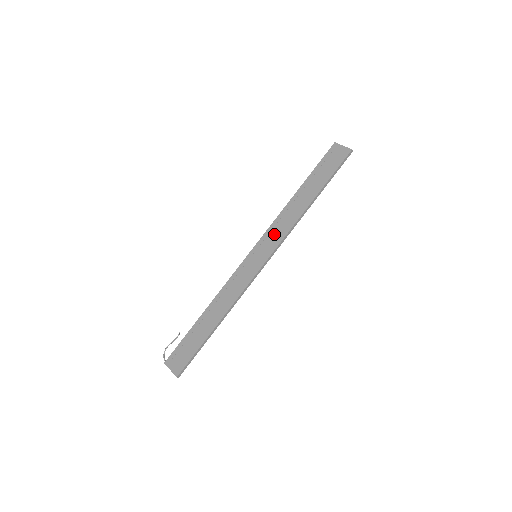
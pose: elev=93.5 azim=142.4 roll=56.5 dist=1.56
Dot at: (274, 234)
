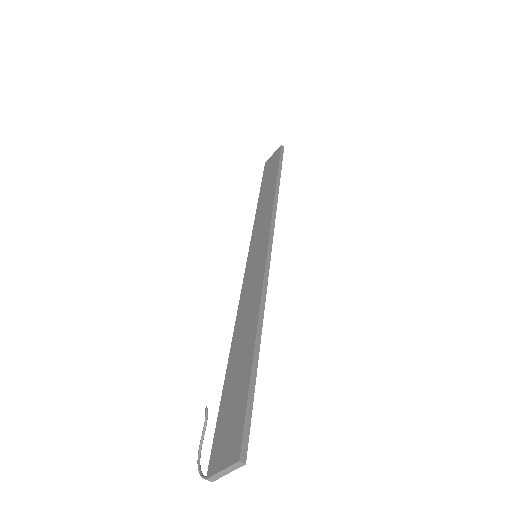
Dot at: (260, 227)
